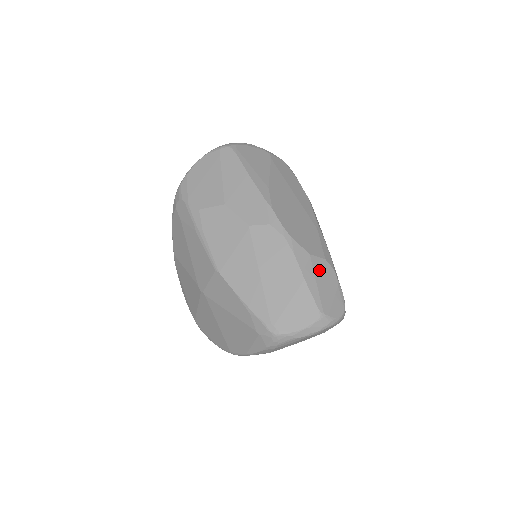
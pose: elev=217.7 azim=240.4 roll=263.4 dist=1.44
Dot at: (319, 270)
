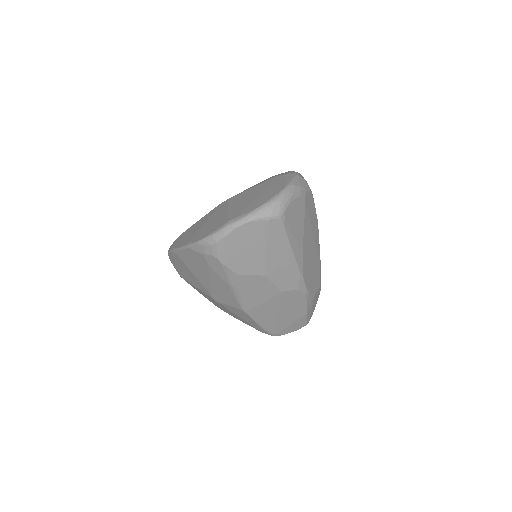
Dot at: (315, 299)
